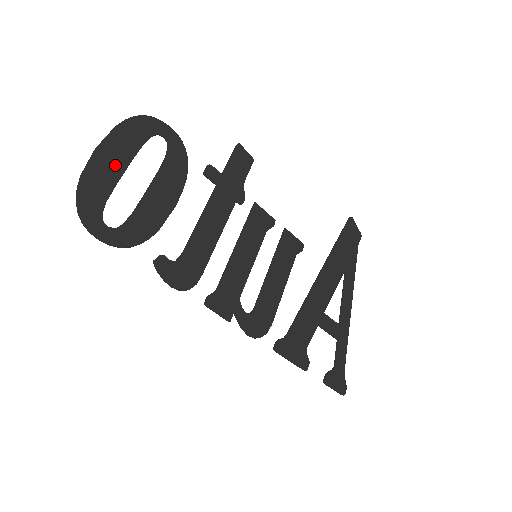
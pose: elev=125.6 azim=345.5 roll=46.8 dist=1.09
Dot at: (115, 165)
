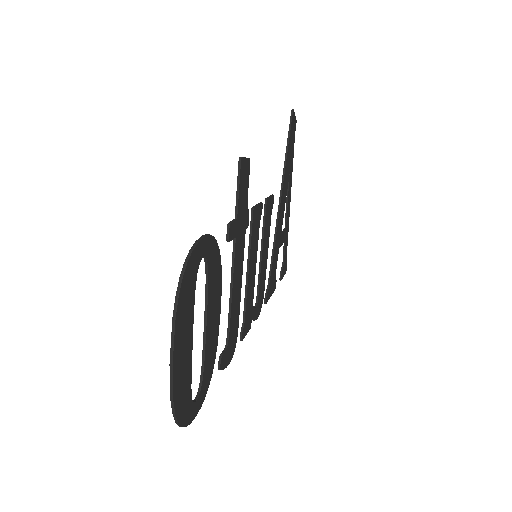
Dot at: (186, 352)
